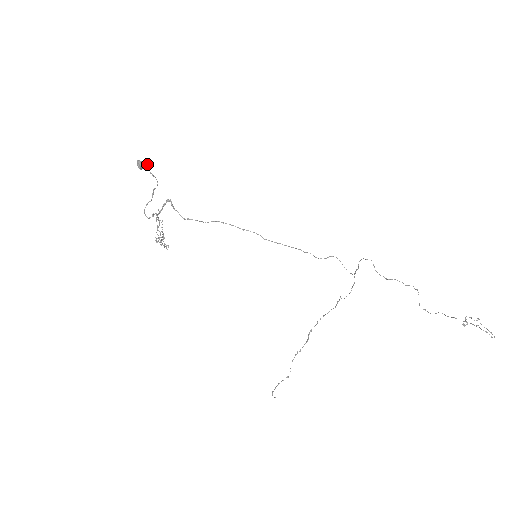
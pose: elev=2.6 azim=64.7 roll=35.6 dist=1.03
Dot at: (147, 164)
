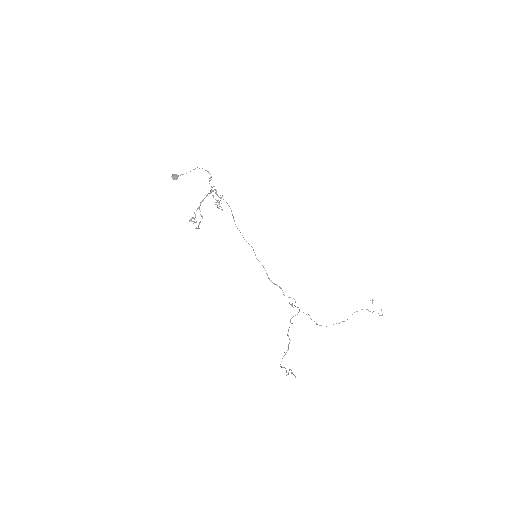
Dot at: occluded
